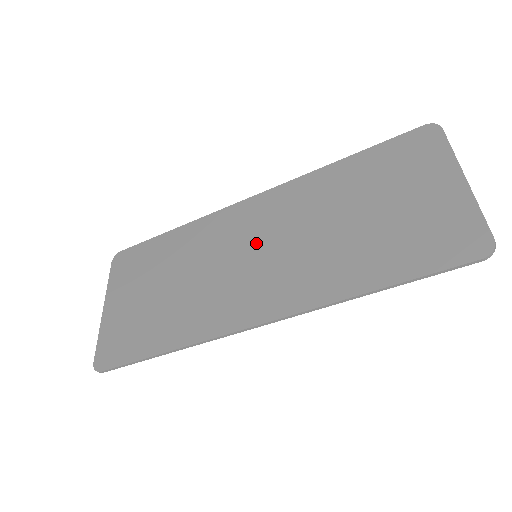
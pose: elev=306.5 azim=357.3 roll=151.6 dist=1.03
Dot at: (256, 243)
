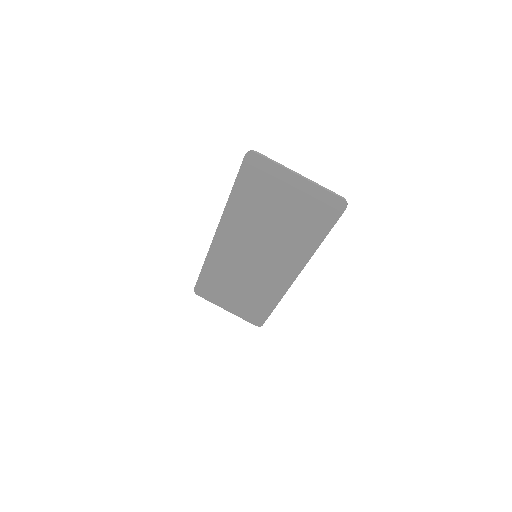
Dot at: (249, 253)
